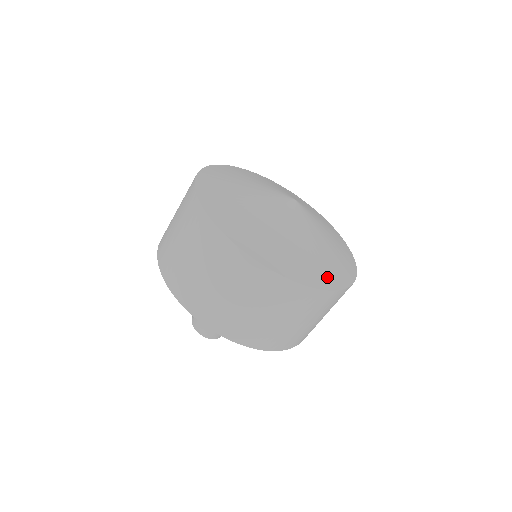
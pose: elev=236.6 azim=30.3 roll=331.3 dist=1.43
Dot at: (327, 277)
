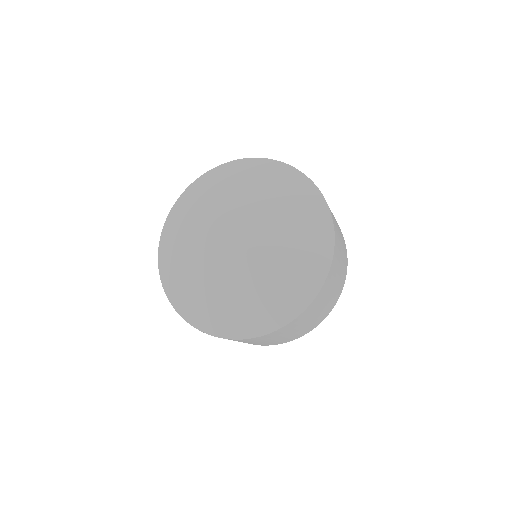
Dot at: (265, 319)
